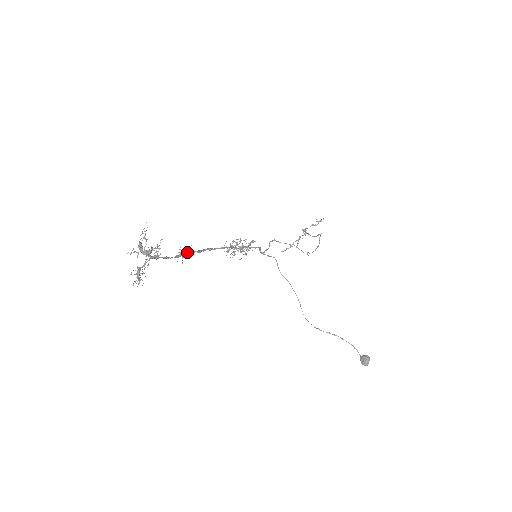
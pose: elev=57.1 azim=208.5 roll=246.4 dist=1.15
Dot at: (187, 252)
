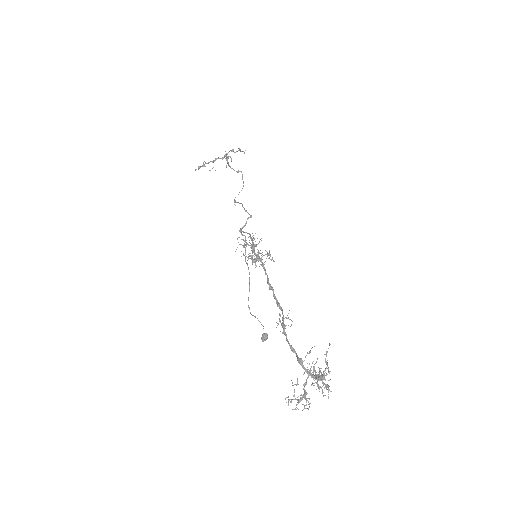
Dot at: occluded
